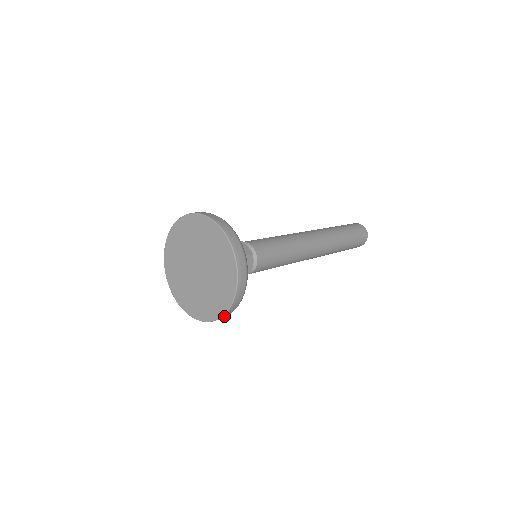
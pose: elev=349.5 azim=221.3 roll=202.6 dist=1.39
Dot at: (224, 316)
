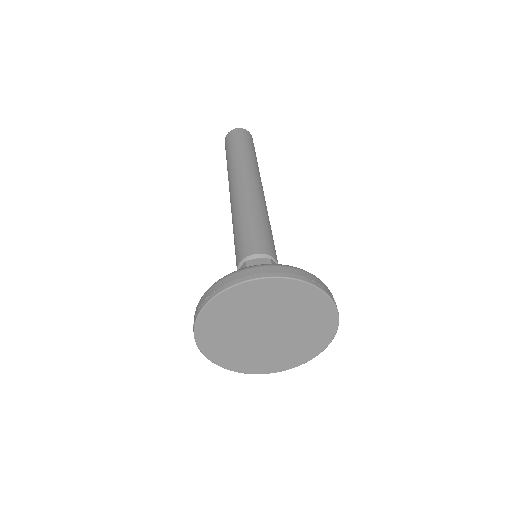
Dot at: (333, 332)
